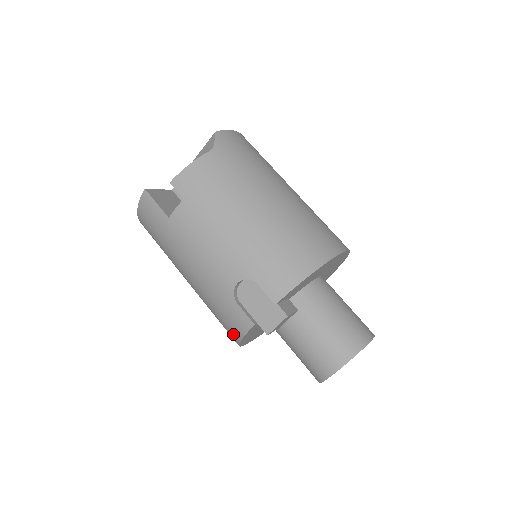
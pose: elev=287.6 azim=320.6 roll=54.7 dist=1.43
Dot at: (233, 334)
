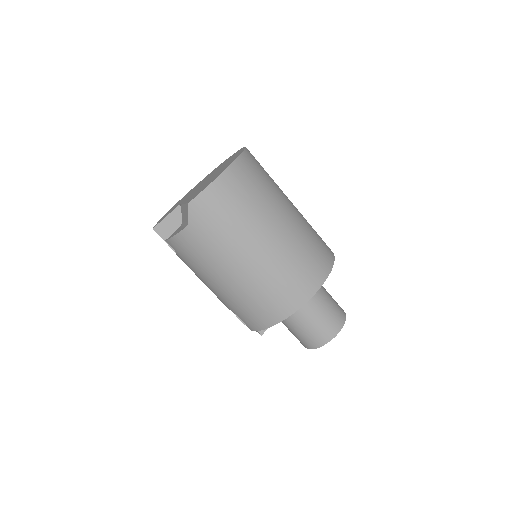
Dot at: occluded
